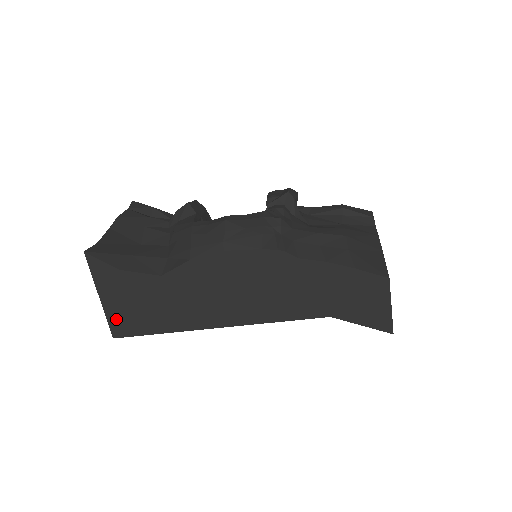
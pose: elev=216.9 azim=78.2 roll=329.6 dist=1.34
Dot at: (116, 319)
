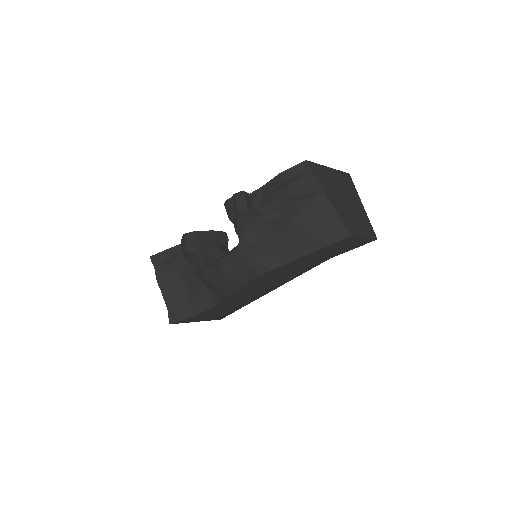
Dot at: (214, 318)
